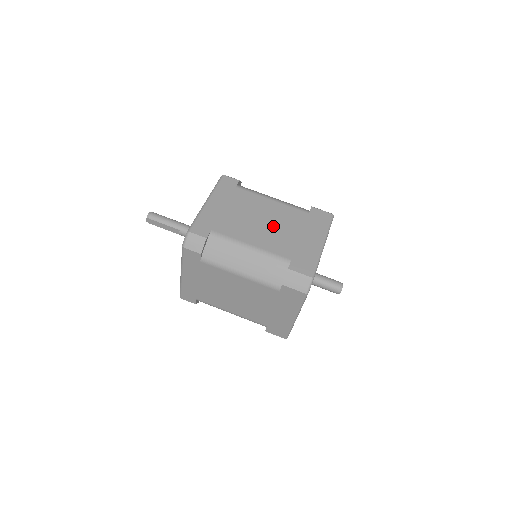
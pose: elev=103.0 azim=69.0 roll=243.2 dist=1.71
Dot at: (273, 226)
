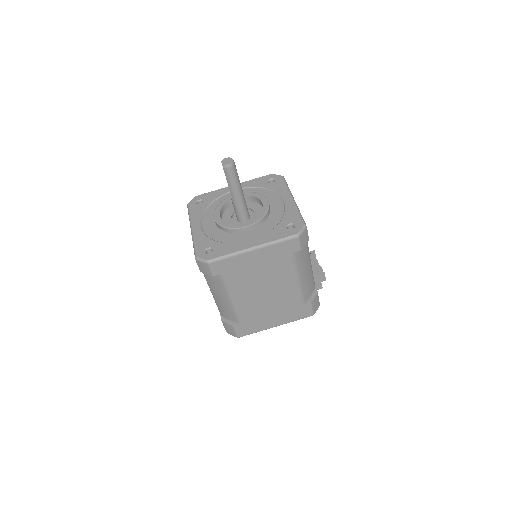
Dot at: (266, 298)
